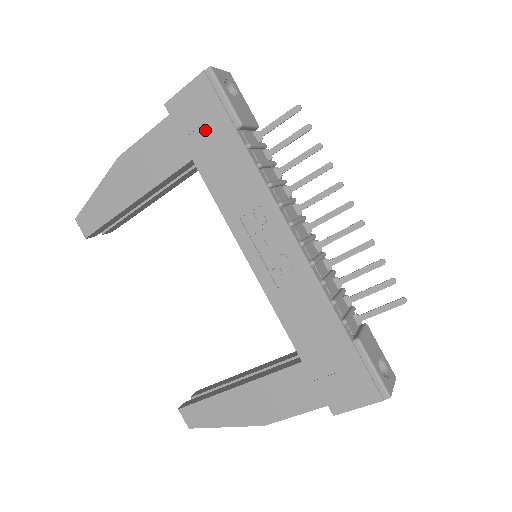
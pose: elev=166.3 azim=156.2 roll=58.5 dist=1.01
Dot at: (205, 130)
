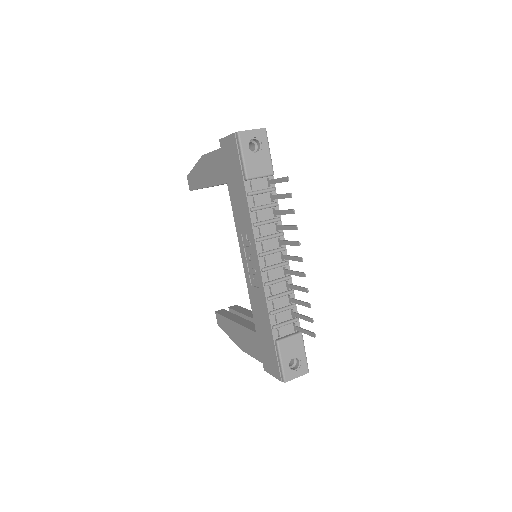
Dot at: (232, 170)
